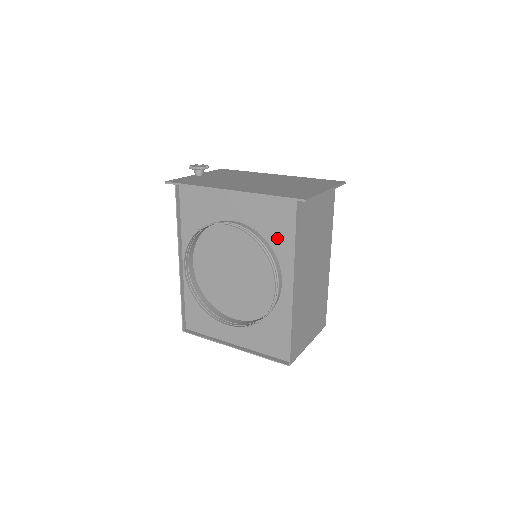
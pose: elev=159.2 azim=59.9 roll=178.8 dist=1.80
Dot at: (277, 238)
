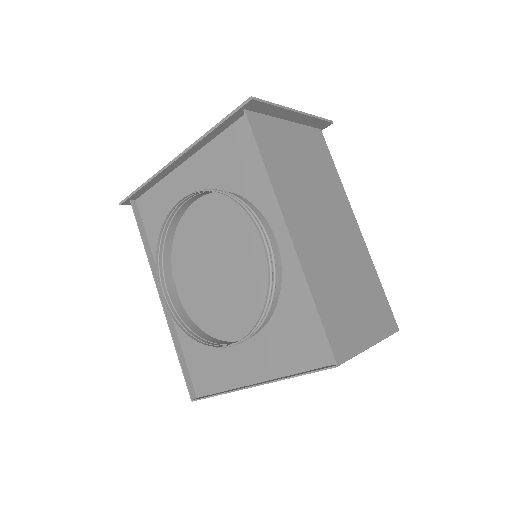
Dot at: (246, 181)
